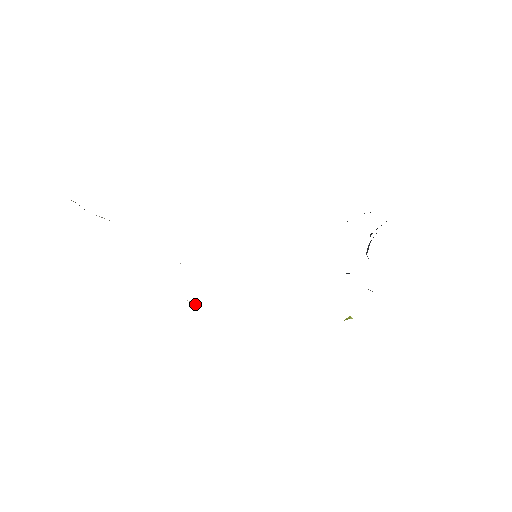
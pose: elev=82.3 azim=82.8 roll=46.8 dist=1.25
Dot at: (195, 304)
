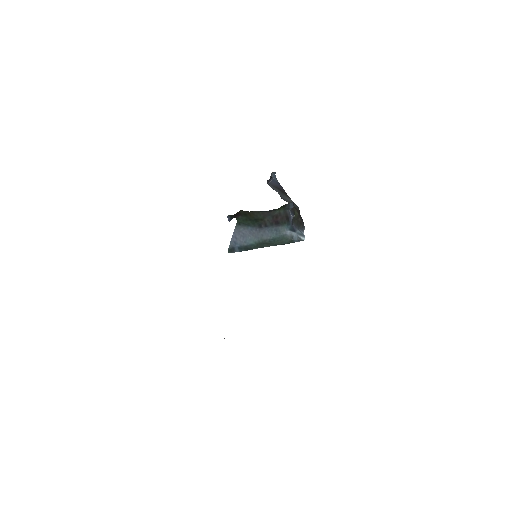
Dot at: occluded
